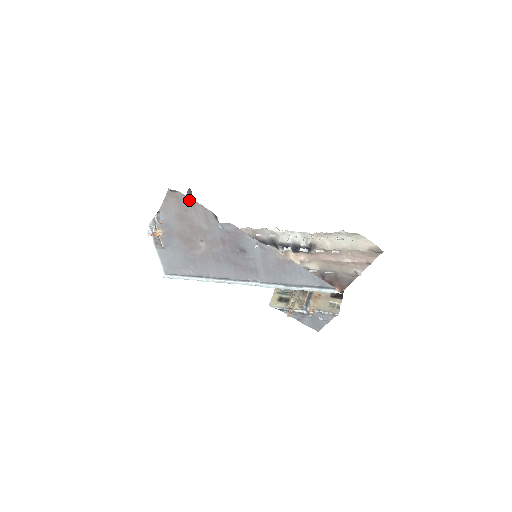
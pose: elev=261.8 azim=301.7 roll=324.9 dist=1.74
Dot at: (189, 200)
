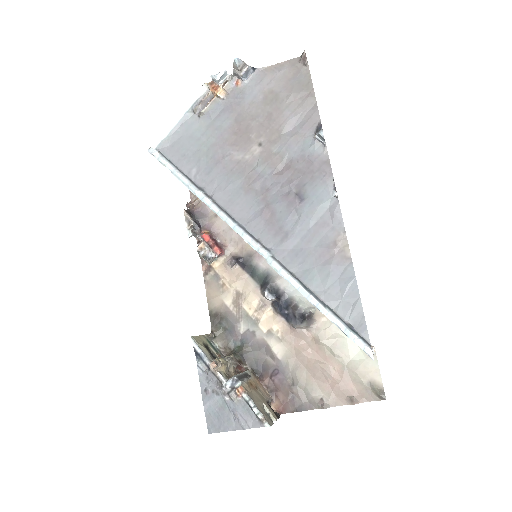
Dot at: (308, 86)
